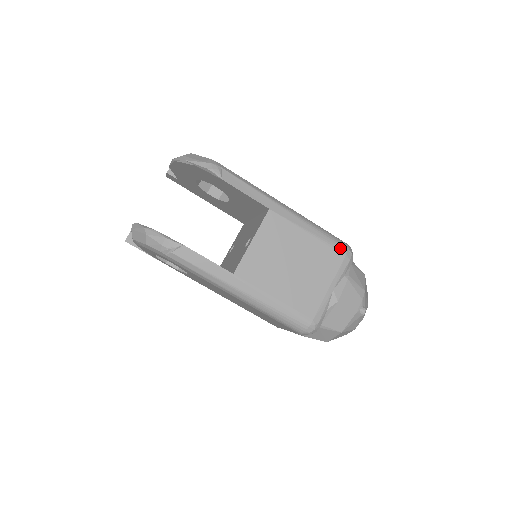
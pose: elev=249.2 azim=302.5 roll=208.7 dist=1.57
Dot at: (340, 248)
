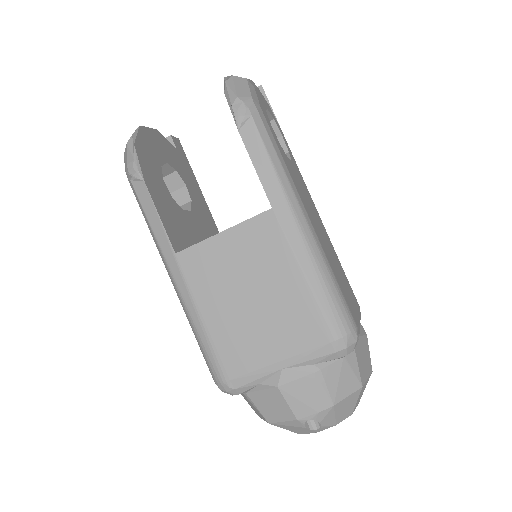
Dot at: (333, 327)
